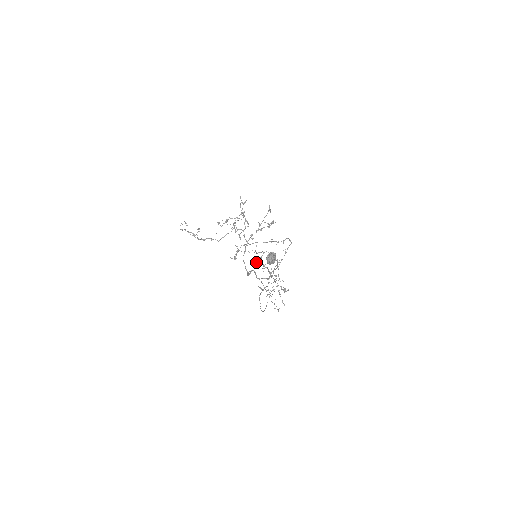
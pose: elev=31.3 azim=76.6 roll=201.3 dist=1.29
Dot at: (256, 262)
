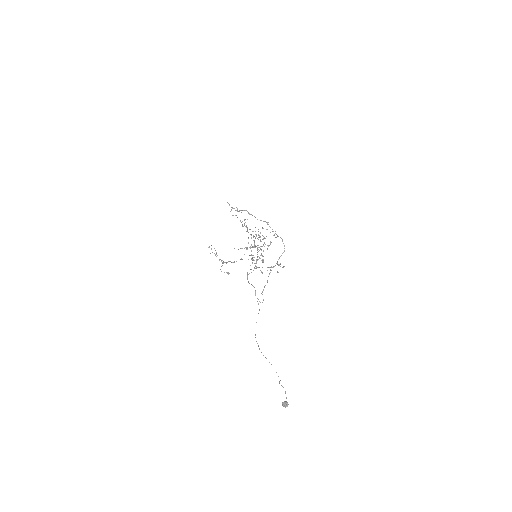
Dot at: occluded
